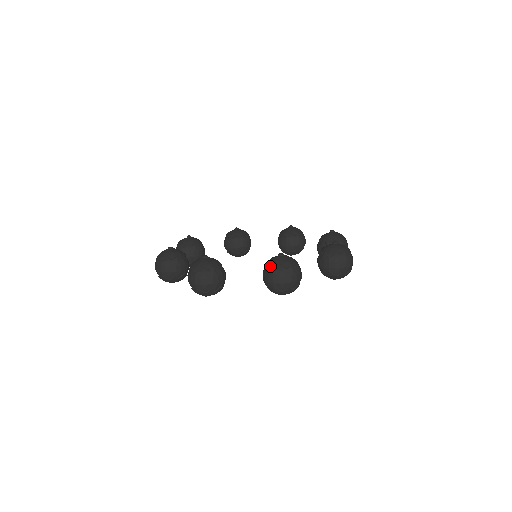
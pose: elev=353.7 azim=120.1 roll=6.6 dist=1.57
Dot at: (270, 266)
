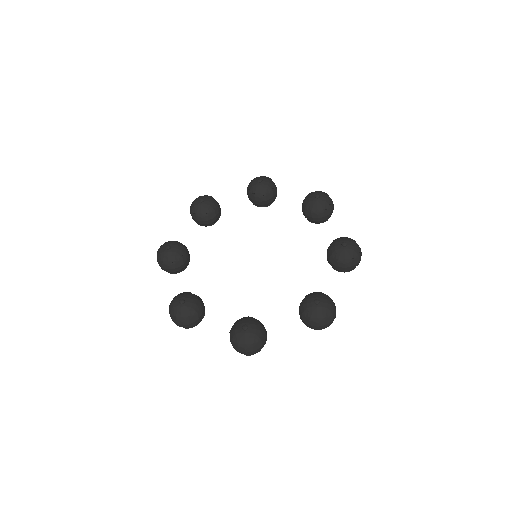
Dot at: (312, 319)
